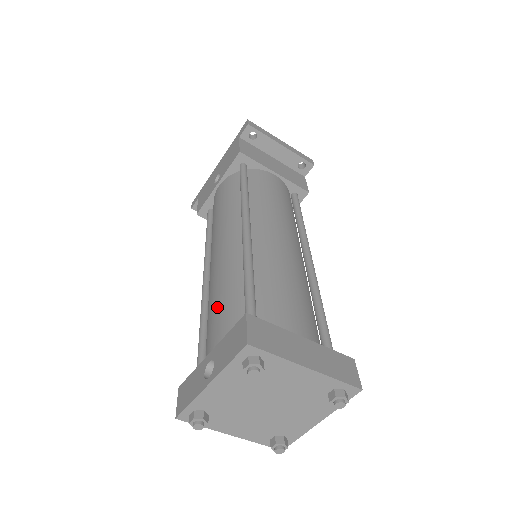
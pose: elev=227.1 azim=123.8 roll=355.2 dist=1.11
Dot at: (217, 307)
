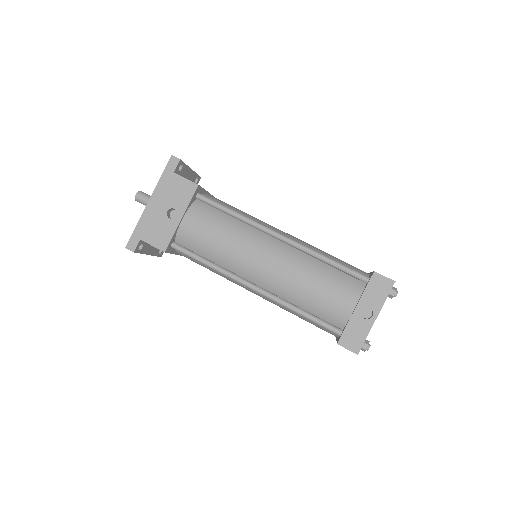
Dot at: (324, 287)
